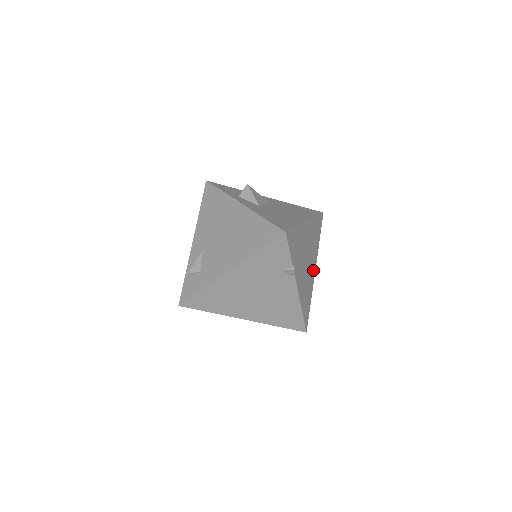
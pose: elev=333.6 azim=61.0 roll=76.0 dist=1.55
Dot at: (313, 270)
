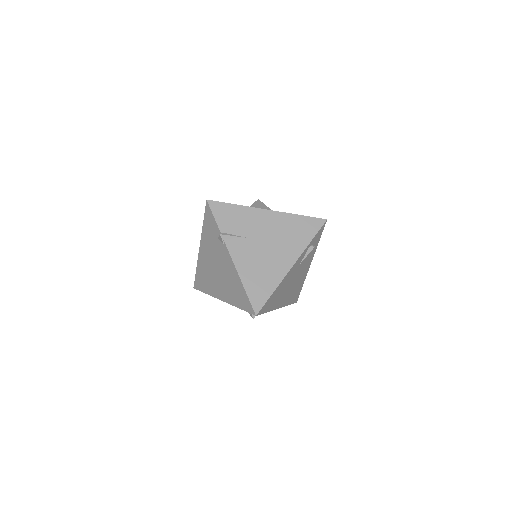
Dot at: (286, 263)
